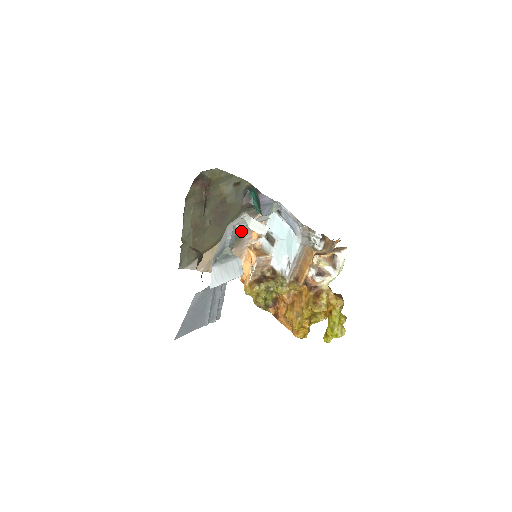
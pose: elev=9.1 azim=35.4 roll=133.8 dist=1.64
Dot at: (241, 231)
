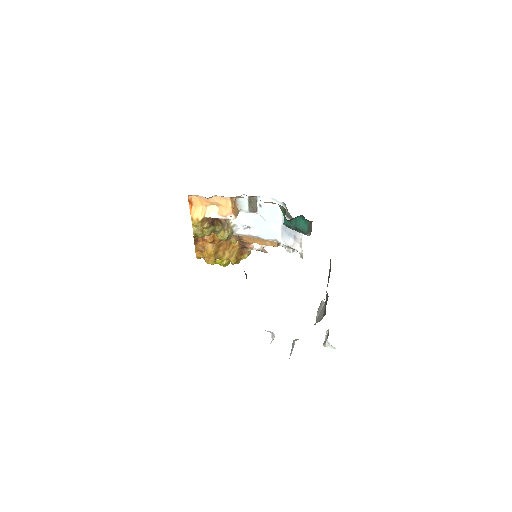
Dot at: occluded
